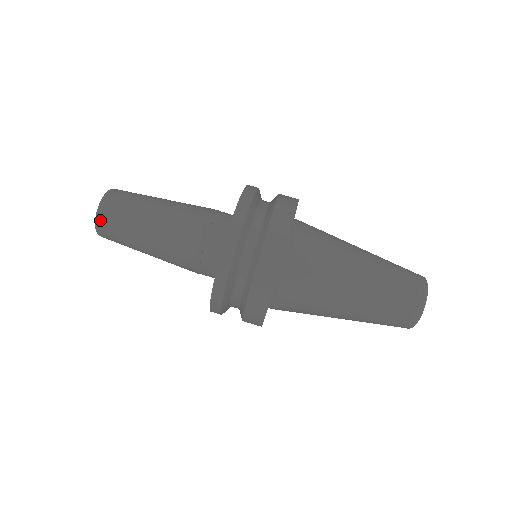
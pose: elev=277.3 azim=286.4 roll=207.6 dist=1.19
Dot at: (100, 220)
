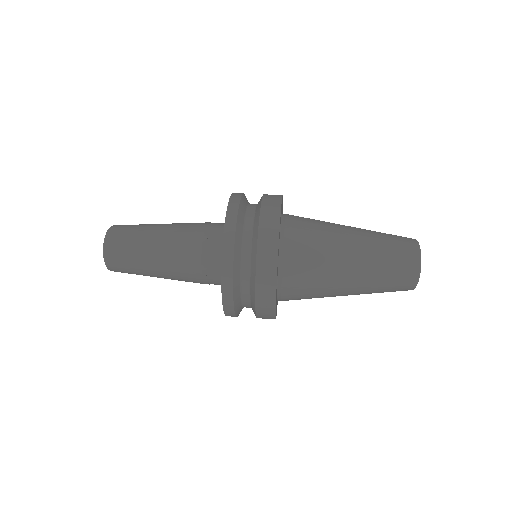
Dot at: (114, 227)
